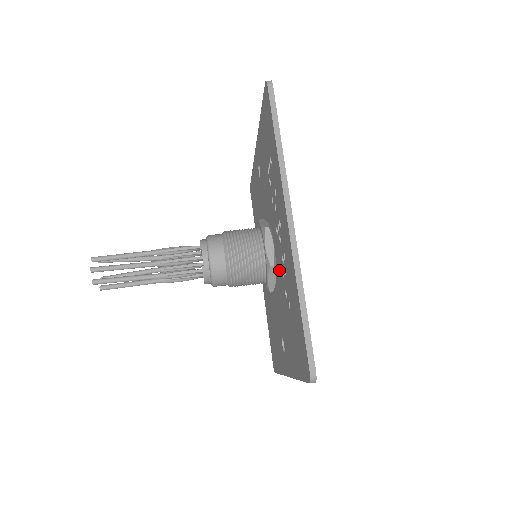
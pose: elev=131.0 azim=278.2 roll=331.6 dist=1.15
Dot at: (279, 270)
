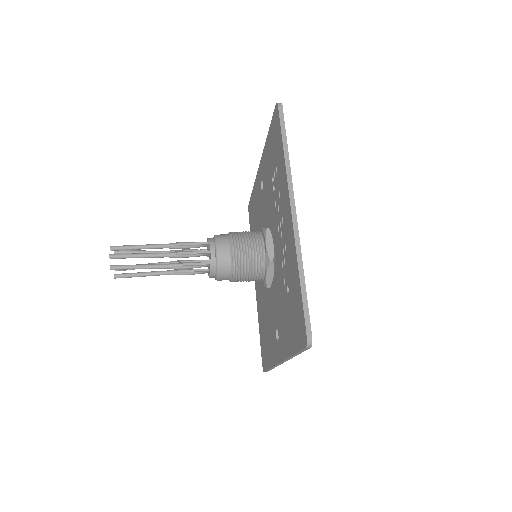
Dot at: (278, 264)
